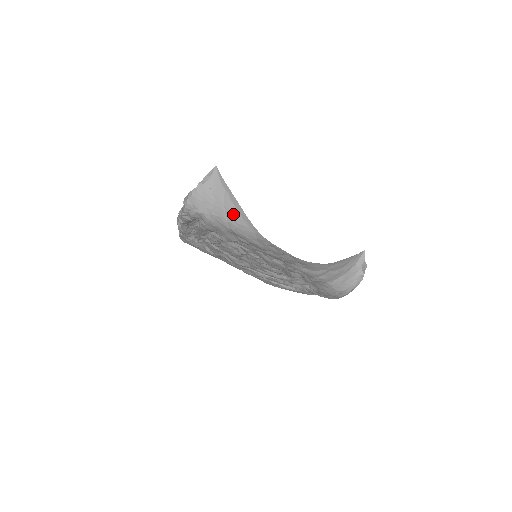
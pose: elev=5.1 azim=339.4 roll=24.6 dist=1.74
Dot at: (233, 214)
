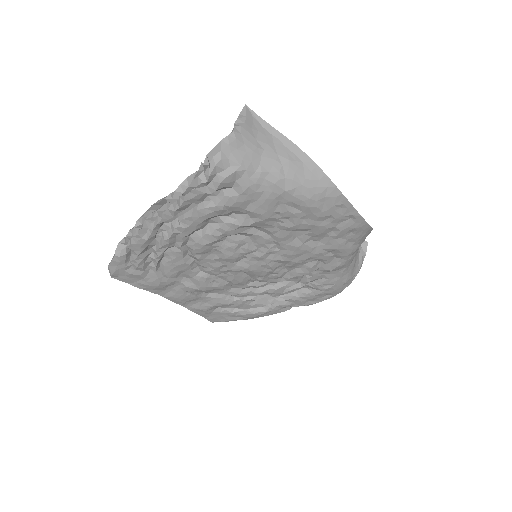
Dot at: (294, 165)
